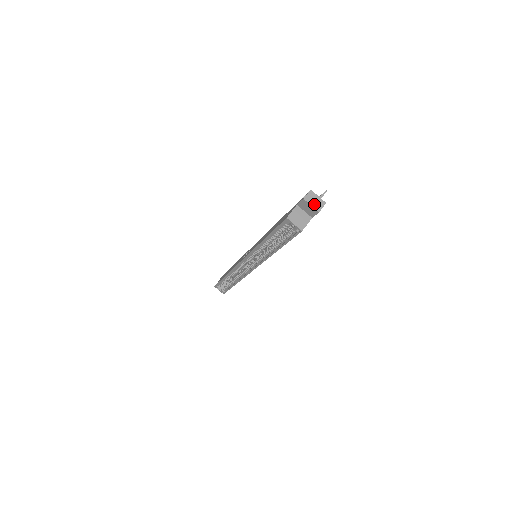
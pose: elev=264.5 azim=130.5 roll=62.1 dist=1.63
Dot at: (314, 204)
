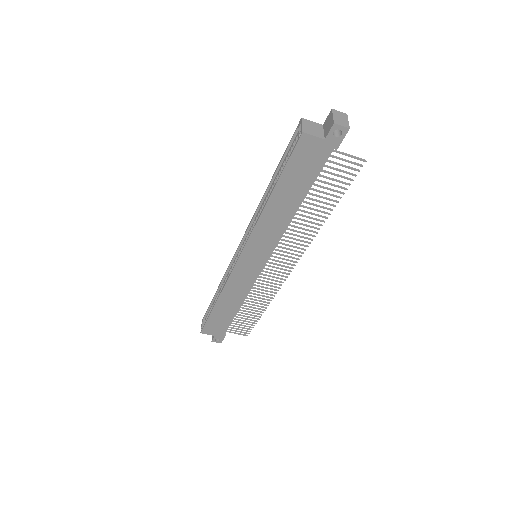
Dot at: (337, 118)
